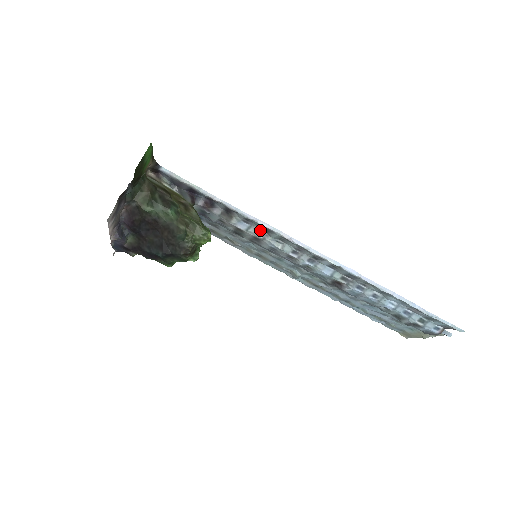
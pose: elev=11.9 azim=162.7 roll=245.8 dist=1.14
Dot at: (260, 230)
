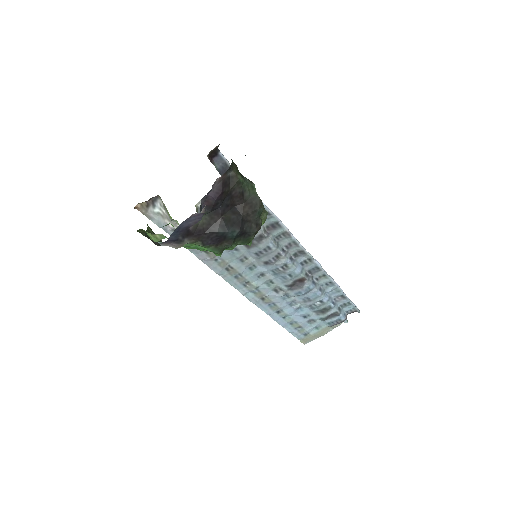
Dot at: (266, 228)
